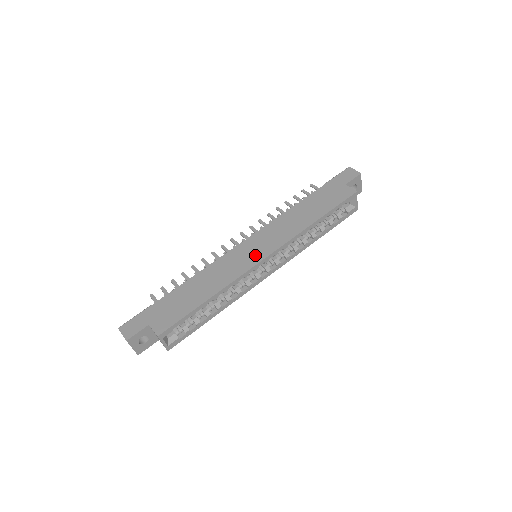
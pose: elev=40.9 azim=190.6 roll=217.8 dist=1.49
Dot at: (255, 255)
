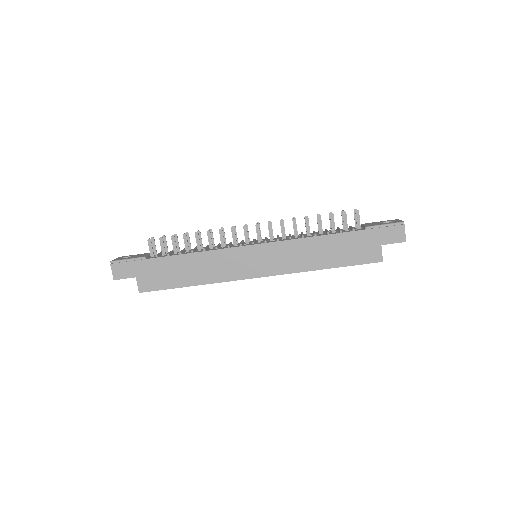
Dot at: (251, 269)
